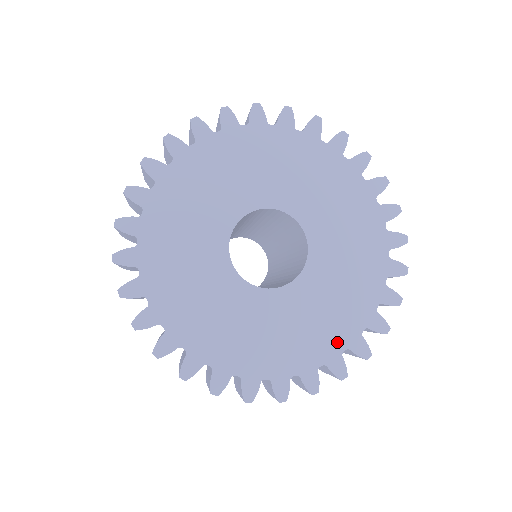
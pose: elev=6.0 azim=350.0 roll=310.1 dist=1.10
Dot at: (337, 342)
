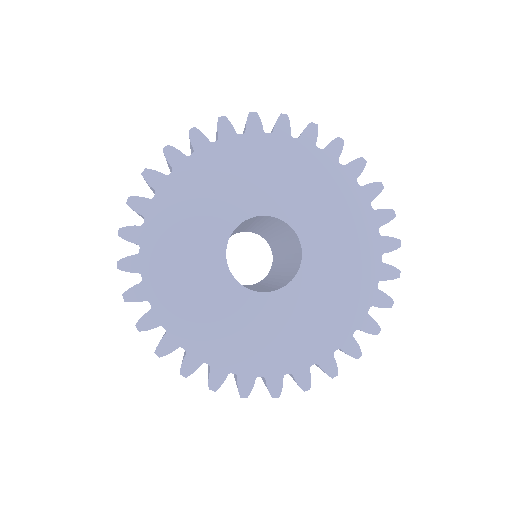
Dot at: (329, 342)
